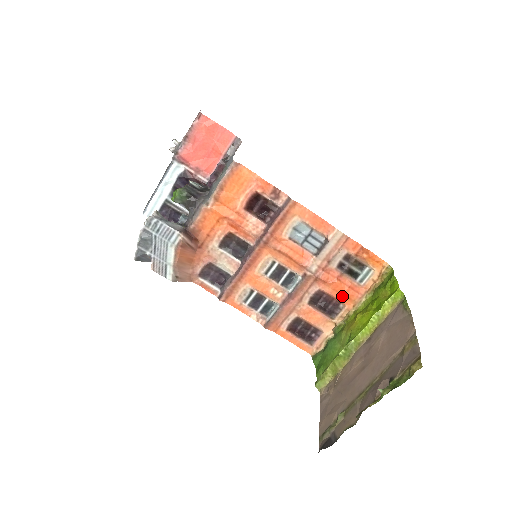
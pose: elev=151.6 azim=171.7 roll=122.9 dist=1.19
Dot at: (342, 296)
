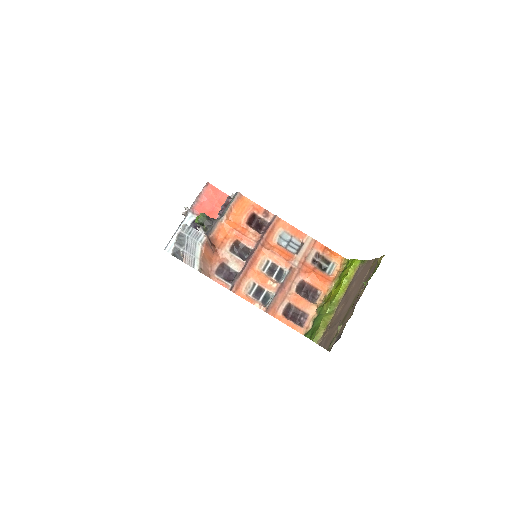
Dot at: (318, 283)
